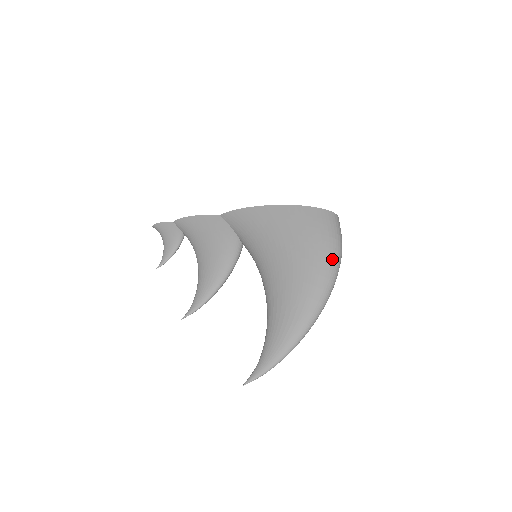
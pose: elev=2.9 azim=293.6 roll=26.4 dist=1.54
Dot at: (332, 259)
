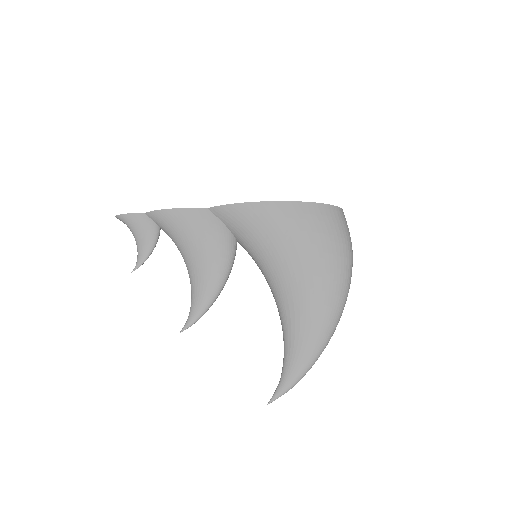
Dot at: (347, 263)
